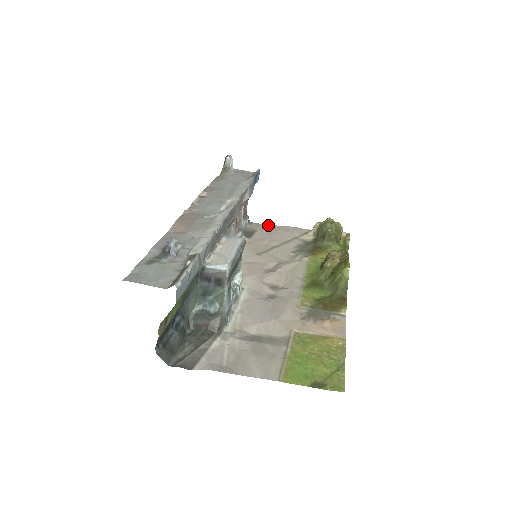
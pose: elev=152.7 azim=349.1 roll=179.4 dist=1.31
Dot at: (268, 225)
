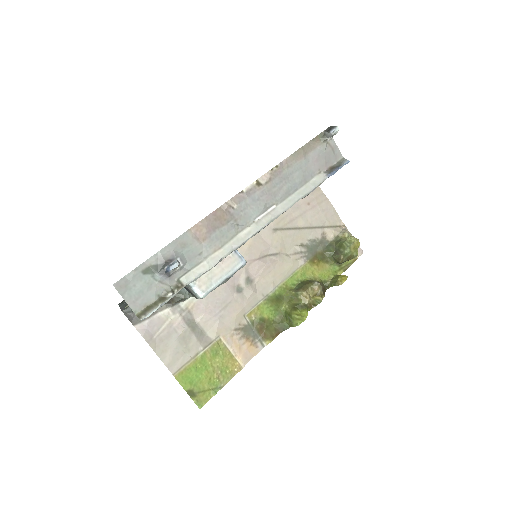
Dot at: (320, 188)
